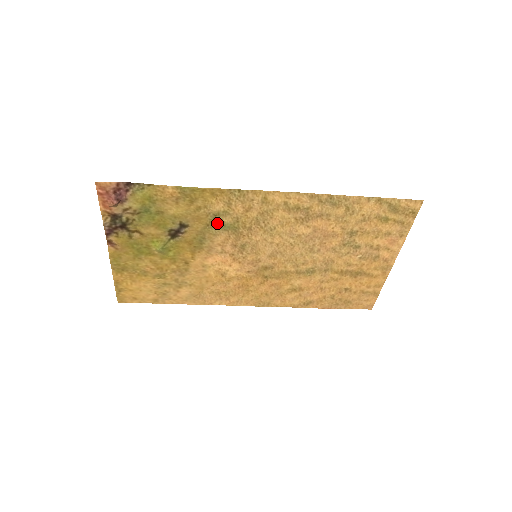
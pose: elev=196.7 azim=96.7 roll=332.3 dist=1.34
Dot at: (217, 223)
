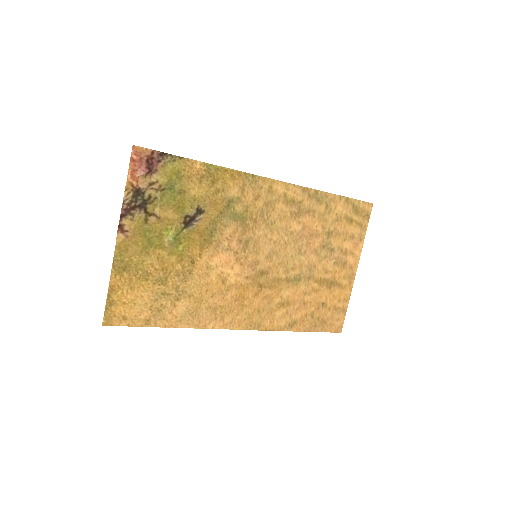
Dot at: (229, 211)
